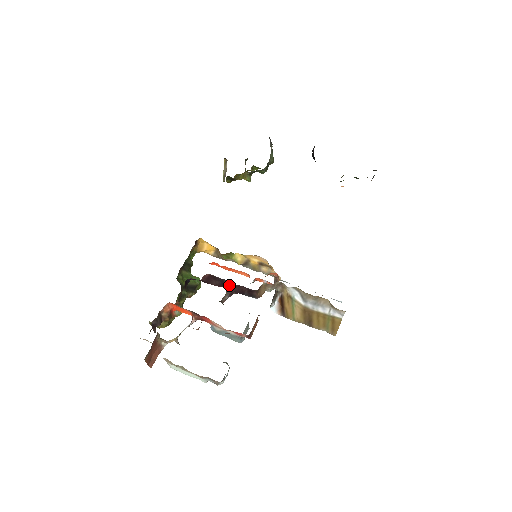
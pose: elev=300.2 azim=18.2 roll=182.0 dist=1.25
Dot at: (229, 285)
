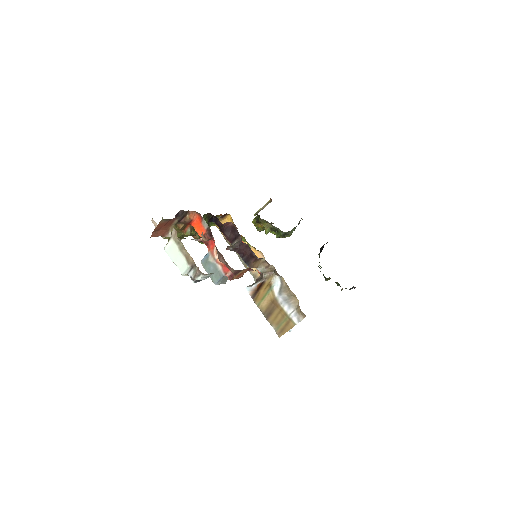
Dot at: (240, 241)
